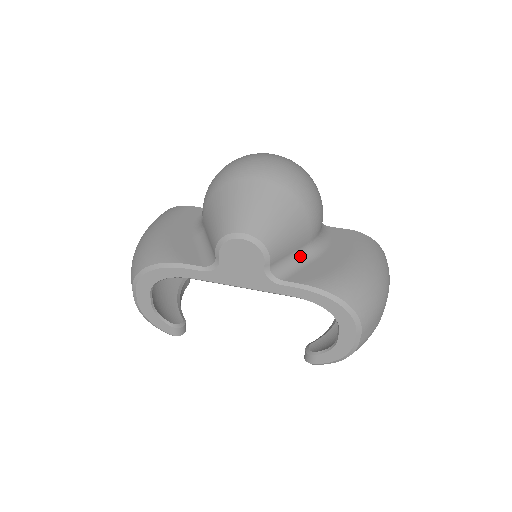
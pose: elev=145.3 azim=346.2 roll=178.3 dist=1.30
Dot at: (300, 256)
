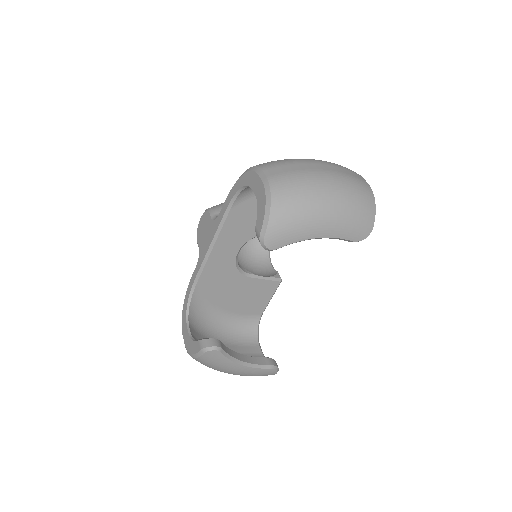
Dot at: occluded
